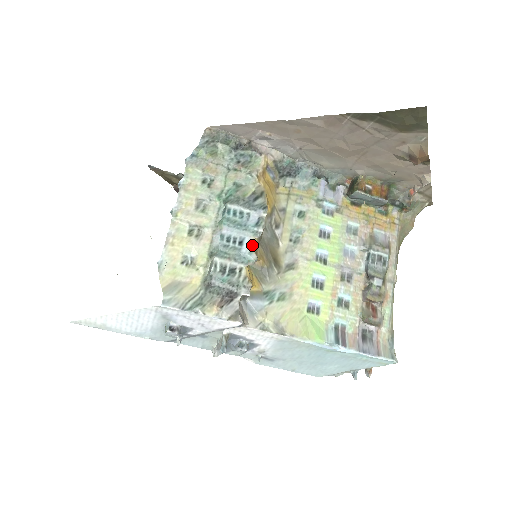
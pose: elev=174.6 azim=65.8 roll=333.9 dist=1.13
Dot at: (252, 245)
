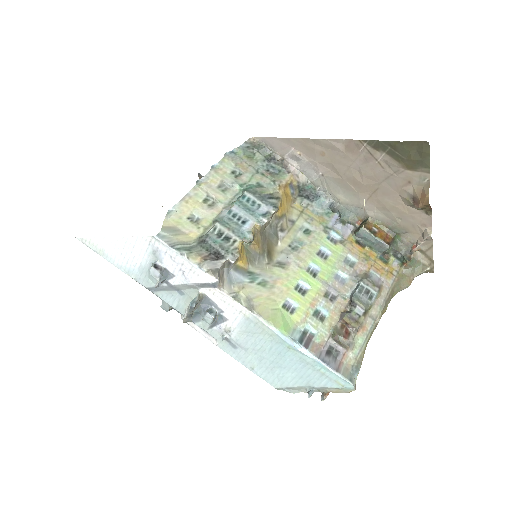
Dot at: (253, 229)
